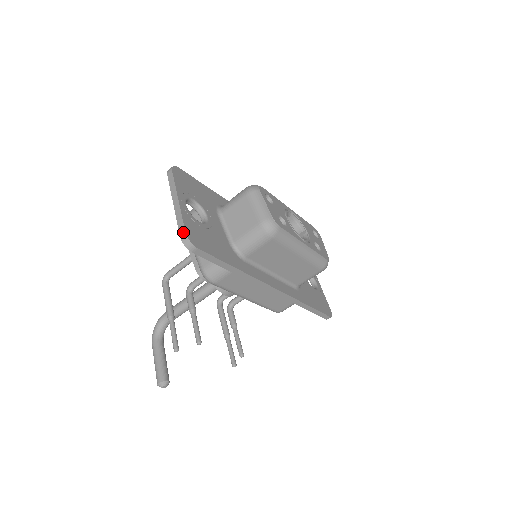
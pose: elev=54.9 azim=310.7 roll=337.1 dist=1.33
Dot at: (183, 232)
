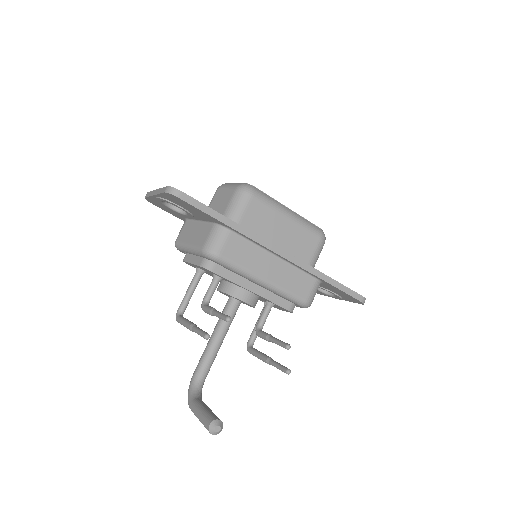
Dot at: (165, 188)
